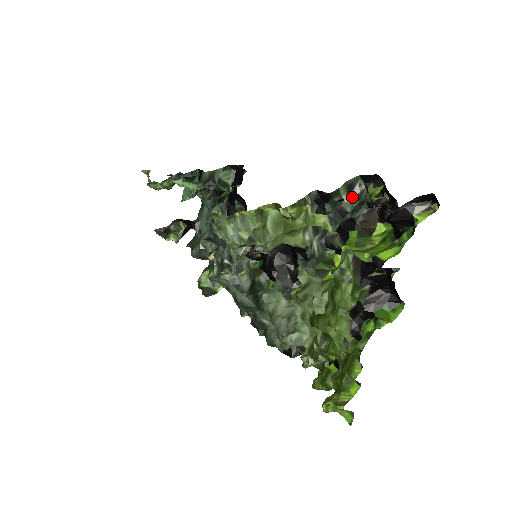
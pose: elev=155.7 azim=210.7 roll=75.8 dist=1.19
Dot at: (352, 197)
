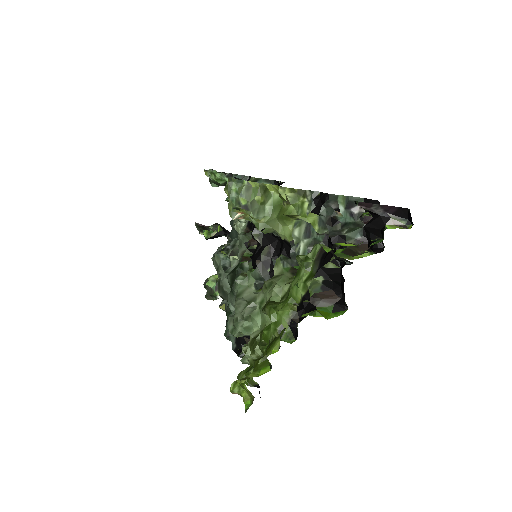
Dot at: (349, 213)
